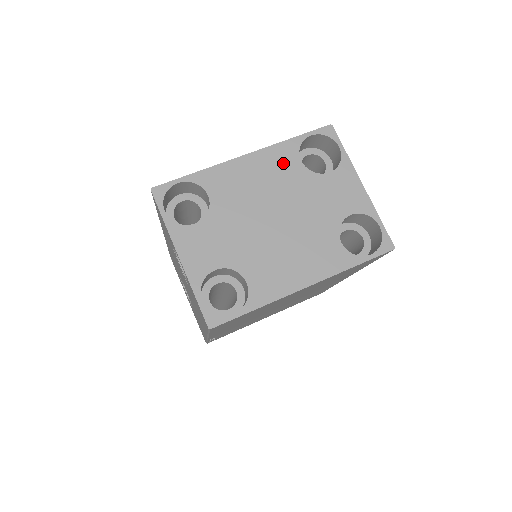
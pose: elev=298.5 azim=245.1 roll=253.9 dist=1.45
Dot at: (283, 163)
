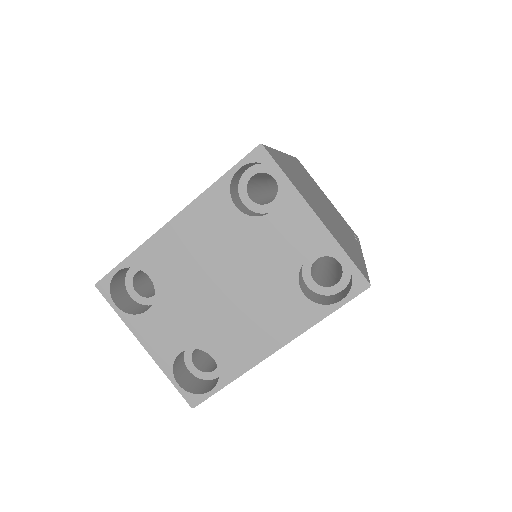
Dot at: (216, 216)
